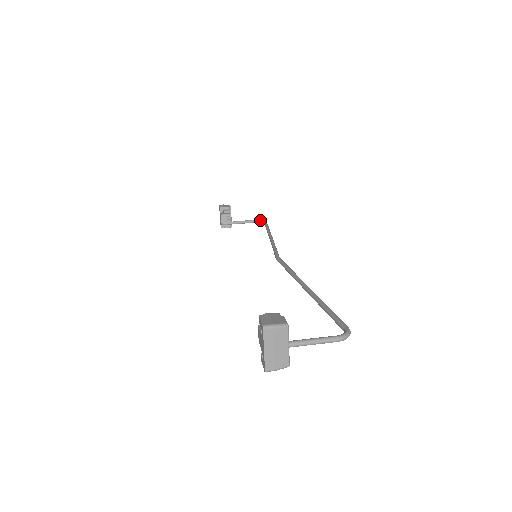
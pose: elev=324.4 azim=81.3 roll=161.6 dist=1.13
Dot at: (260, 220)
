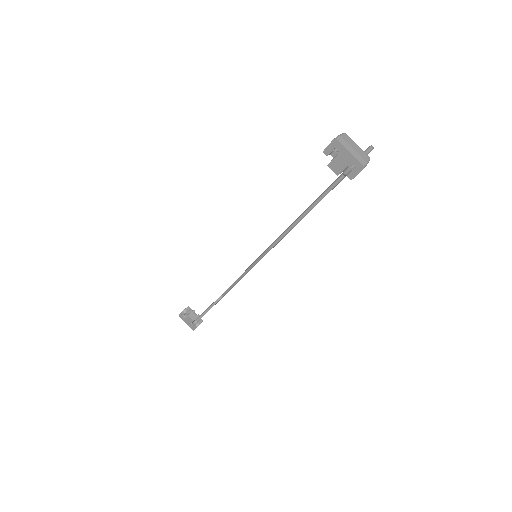
Dot at: (218, 298)
